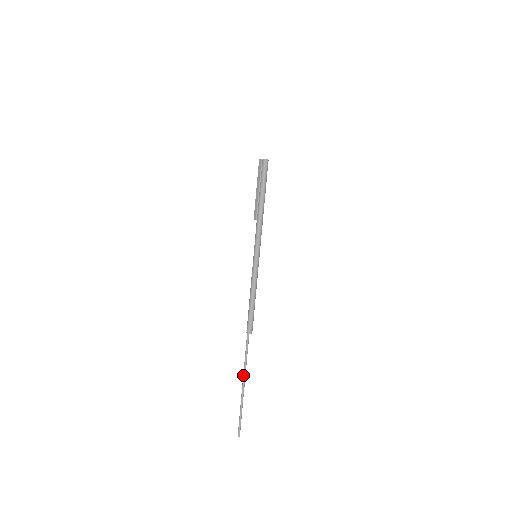
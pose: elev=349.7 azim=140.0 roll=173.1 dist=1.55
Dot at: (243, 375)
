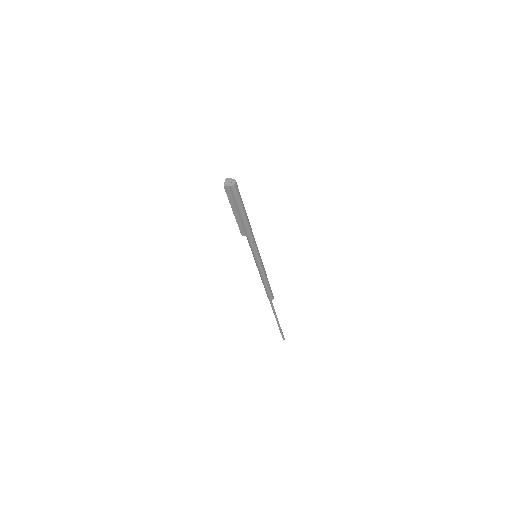
Dot at: (275, 317)
